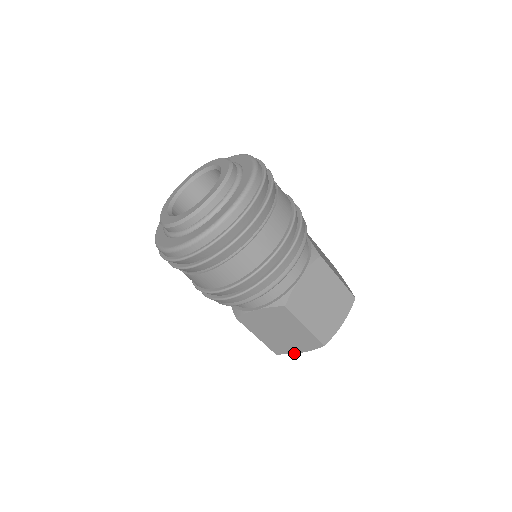
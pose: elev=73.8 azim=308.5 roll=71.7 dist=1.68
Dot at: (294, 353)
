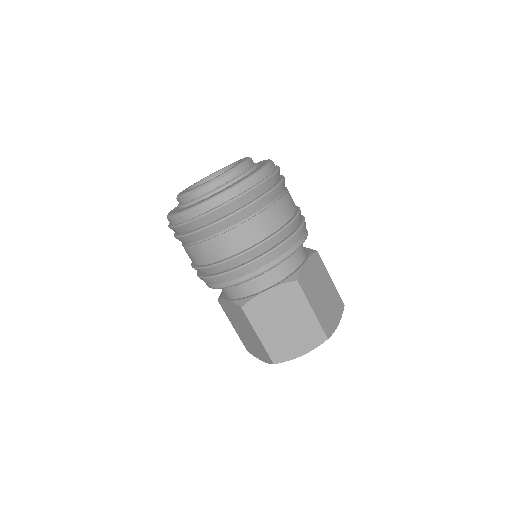
Dot at: (294, 358)
